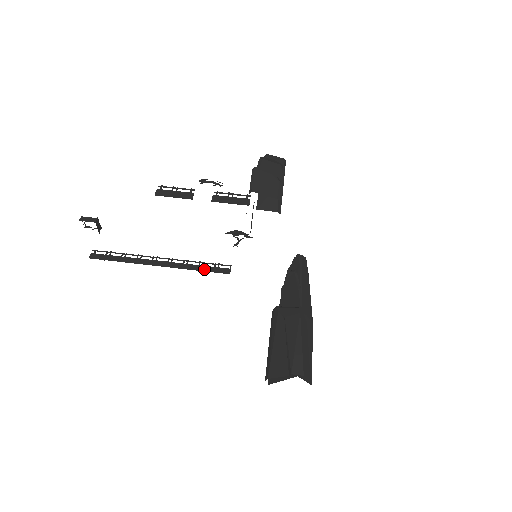
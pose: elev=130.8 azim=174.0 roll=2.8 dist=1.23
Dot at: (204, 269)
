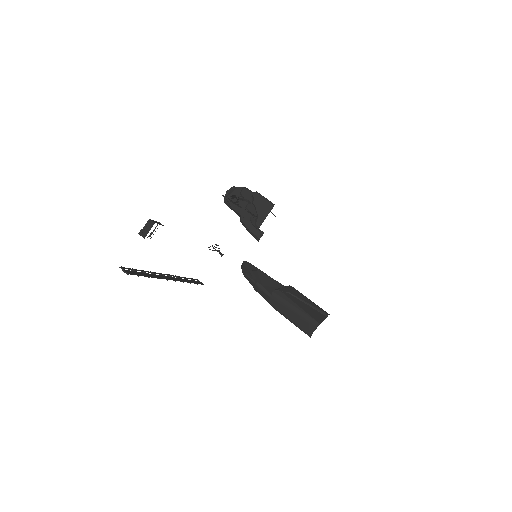
Dot at: (192, 282)
